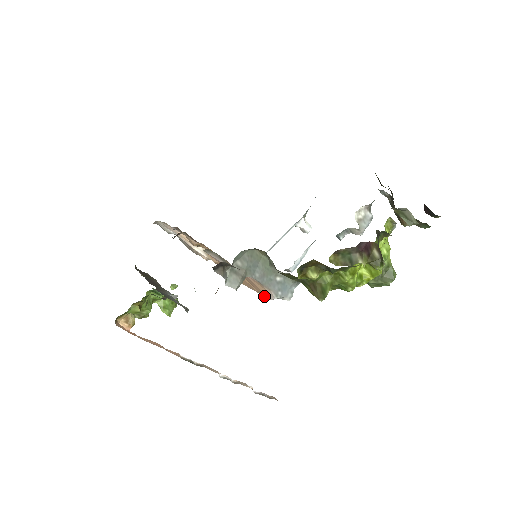
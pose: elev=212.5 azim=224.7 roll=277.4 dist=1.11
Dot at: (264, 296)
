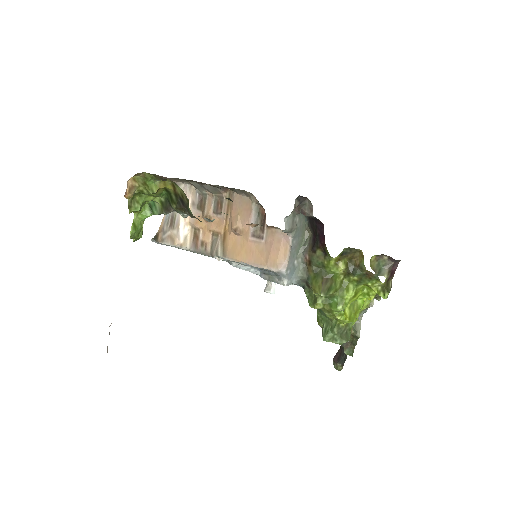
Dot at: (270, 267)
